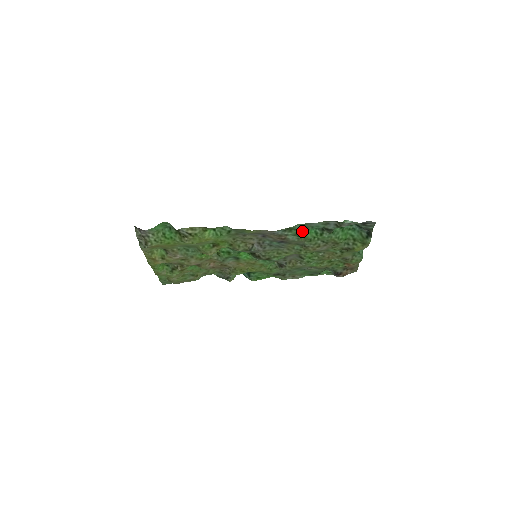
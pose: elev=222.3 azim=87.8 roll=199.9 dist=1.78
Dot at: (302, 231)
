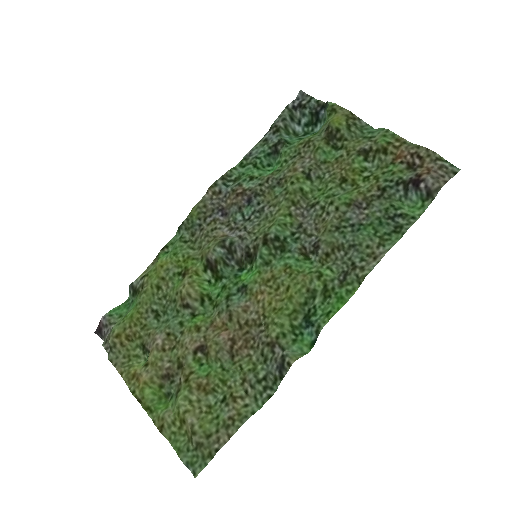
Dot at: (257, 173)
